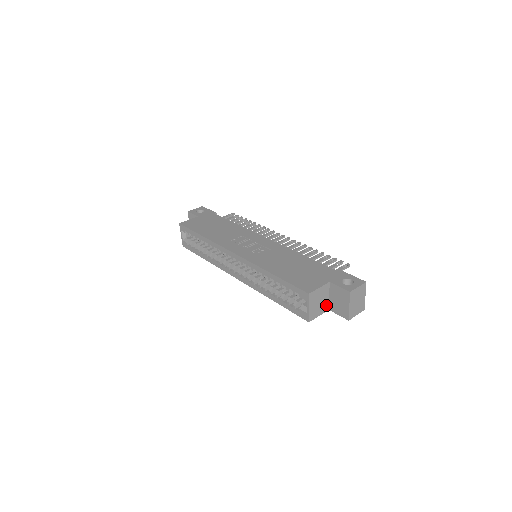
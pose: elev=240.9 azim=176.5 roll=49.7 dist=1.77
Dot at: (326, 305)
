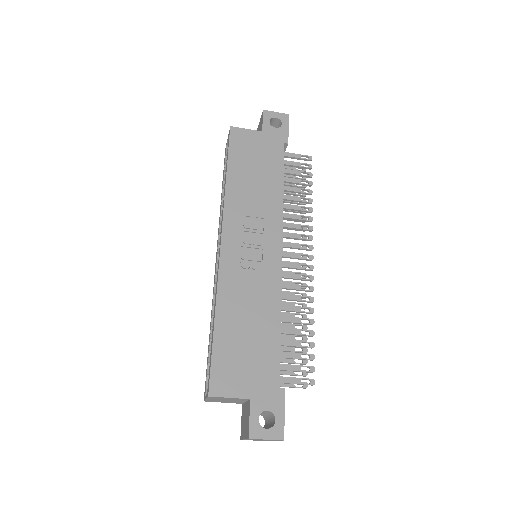
Dot at: (238, 402)
